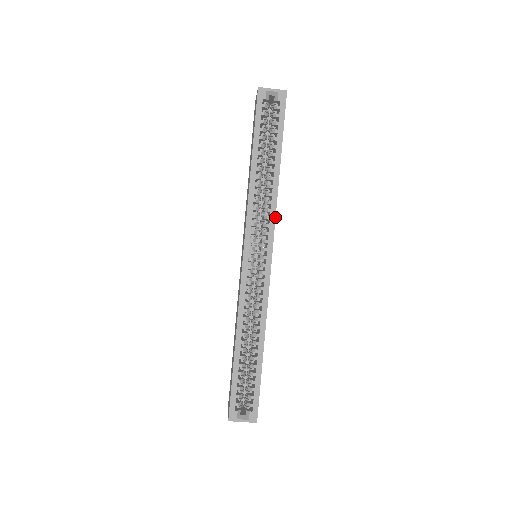
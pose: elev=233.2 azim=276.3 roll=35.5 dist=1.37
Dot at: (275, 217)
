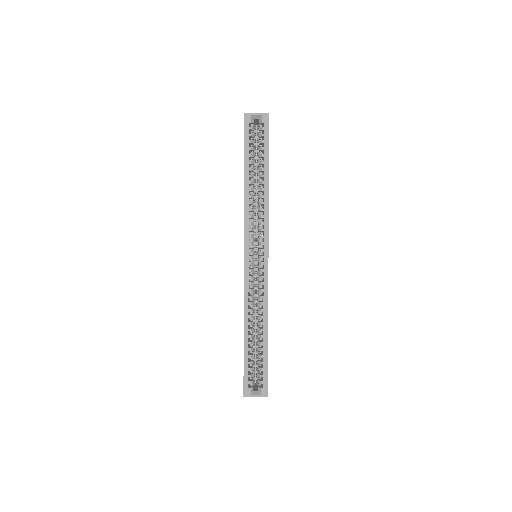
Dot at: (268, 222)
